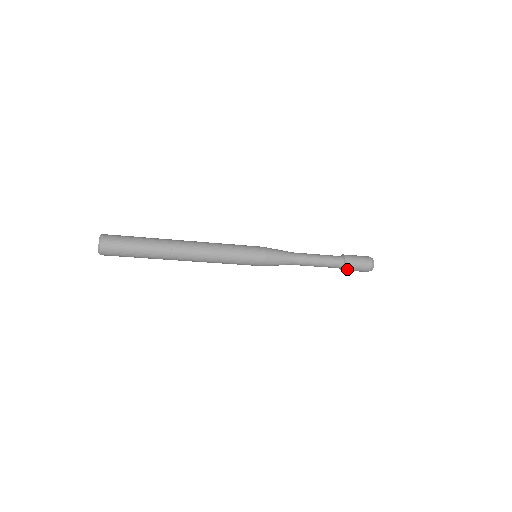
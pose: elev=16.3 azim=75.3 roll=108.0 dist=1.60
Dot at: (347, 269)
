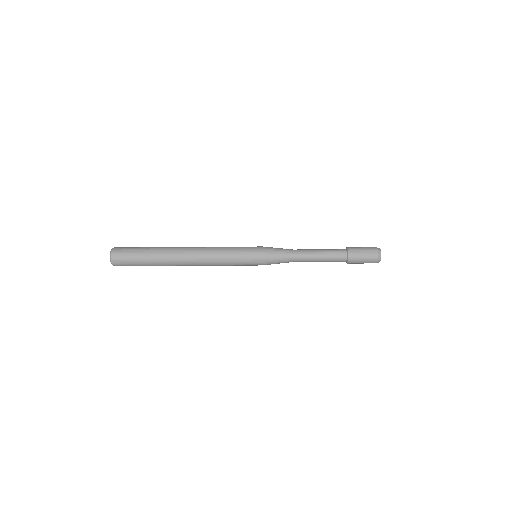
Dot at: (351, 263)
